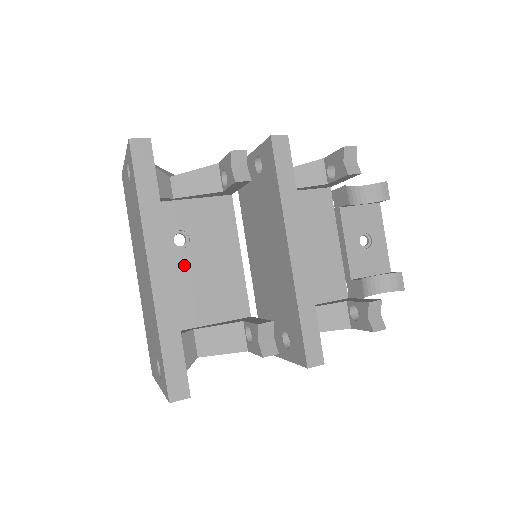
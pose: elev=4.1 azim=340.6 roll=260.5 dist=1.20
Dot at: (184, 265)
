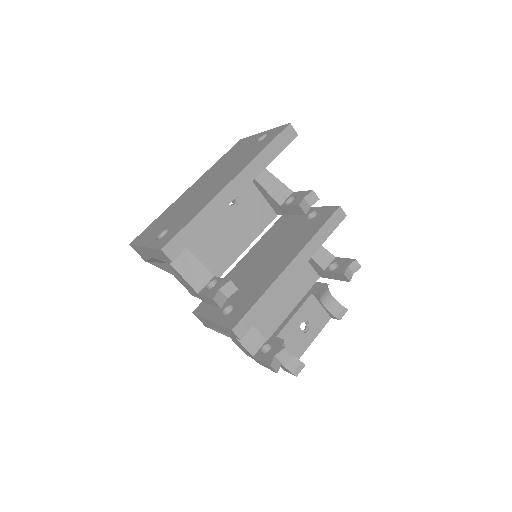
Dot at: (219, 214)
